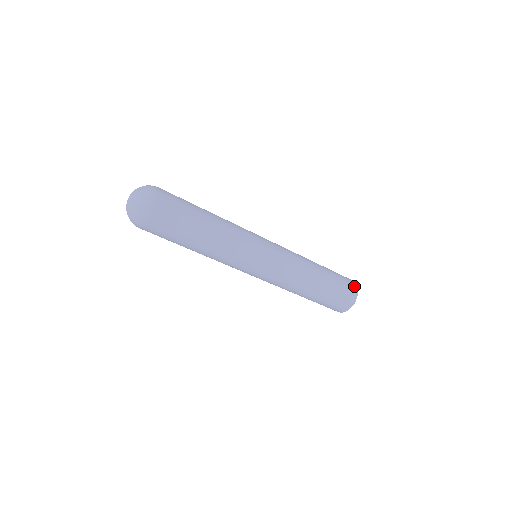
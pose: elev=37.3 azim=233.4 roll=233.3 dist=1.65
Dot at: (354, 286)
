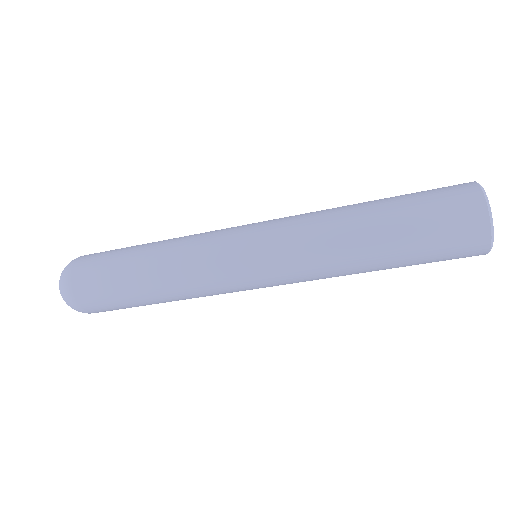
Dot at: (475, 210)
